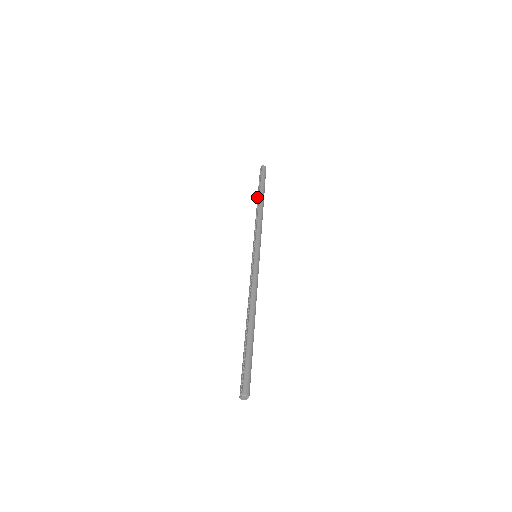
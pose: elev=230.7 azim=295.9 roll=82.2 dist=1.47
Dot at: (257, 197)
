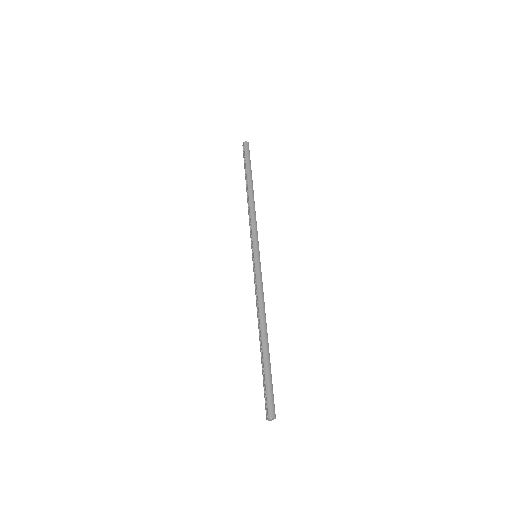
Dot at: occluded
